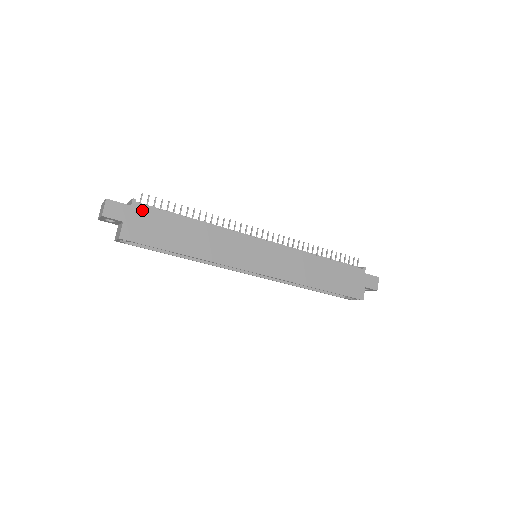
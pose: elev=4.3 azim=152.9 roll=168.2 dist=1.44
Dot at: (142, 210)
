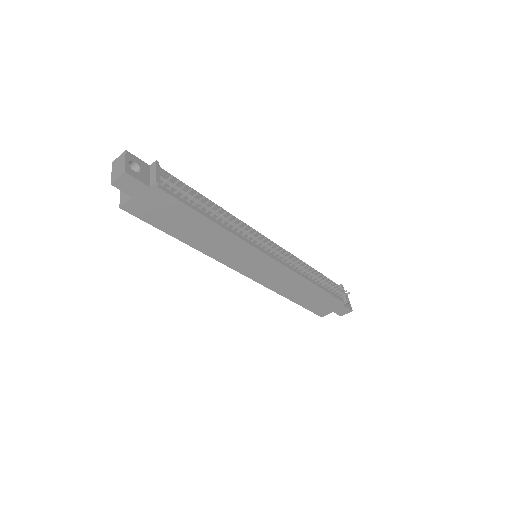
Dot at: (160, 195)
